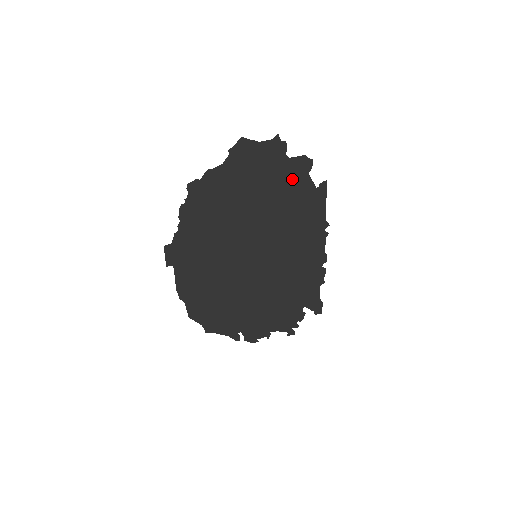
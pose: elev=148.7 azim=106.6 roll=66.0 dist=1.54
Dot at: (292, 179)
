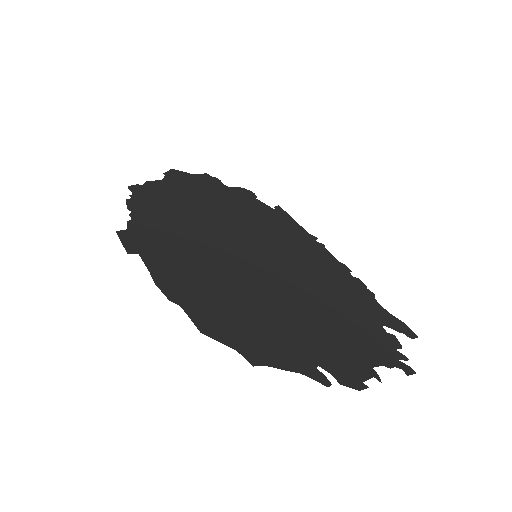
Dot at: (243, 200)
